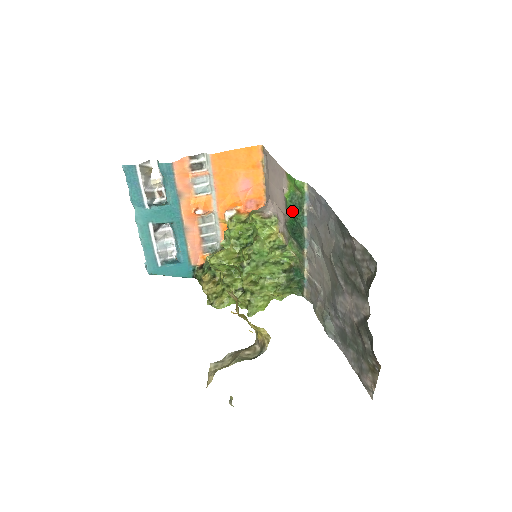
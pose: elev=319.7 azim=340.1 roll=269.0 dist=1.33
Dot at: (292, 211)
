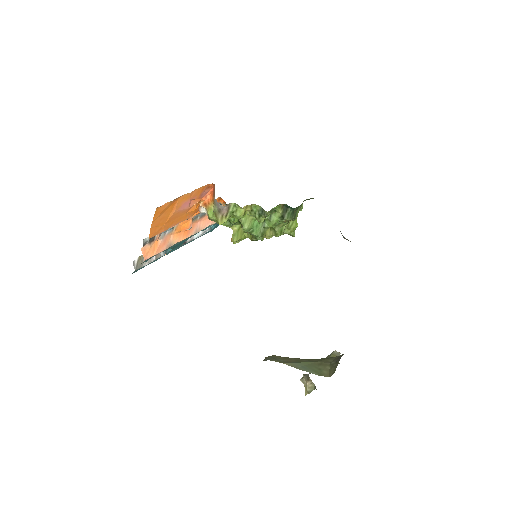
Dot at: occluded
